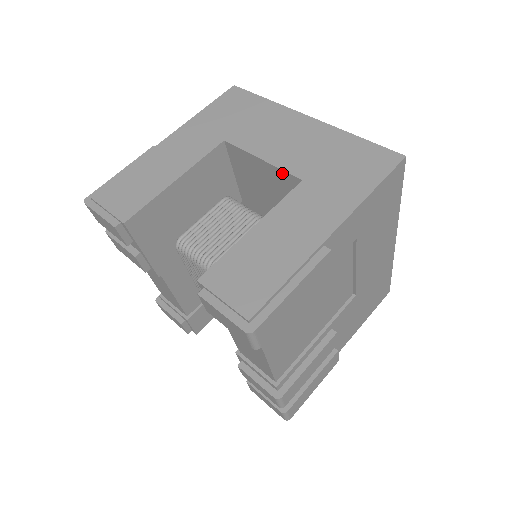
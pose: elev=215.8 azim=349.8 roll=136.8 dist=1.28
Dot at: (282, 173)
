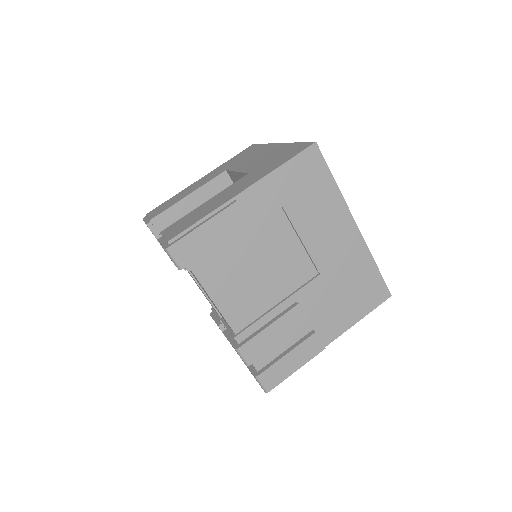
Dot at: (244, 175)
